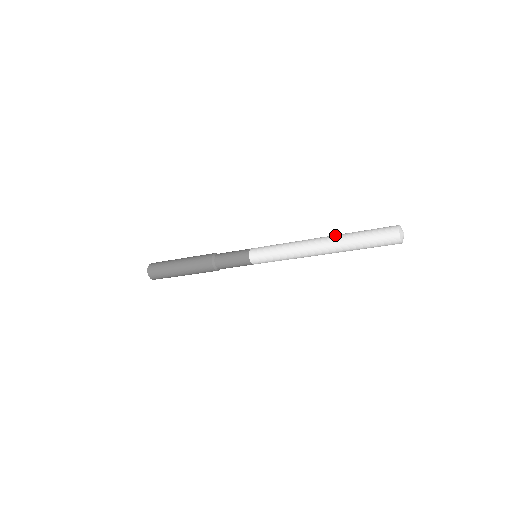
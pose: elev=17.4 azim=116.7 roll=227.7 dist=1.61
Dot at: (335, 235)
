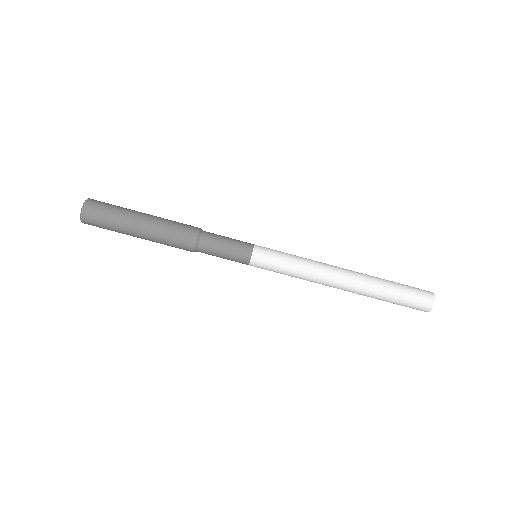
Dot at: (364, 274)
